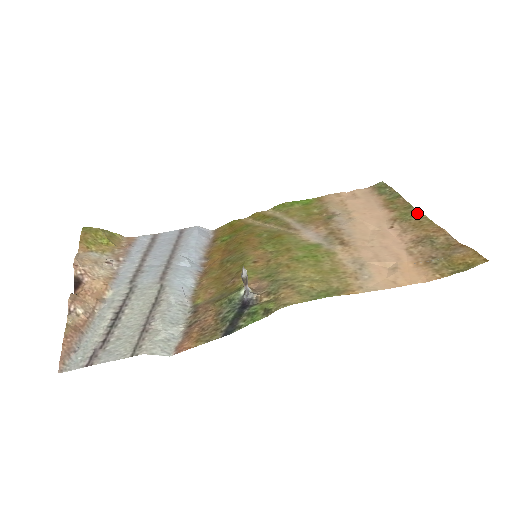
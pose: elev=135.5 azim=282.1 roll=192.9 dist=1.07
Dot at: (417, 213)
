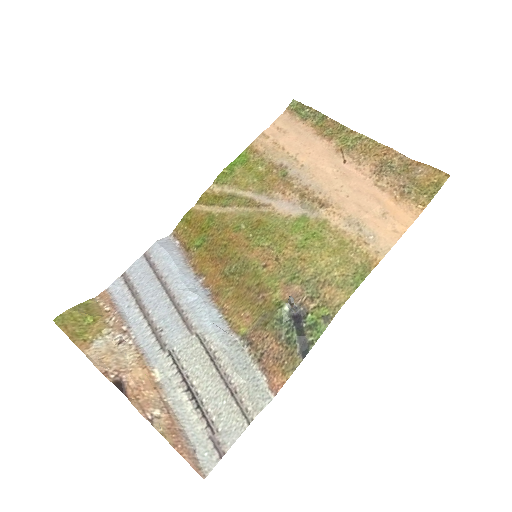
Dot at: (355, 134)
